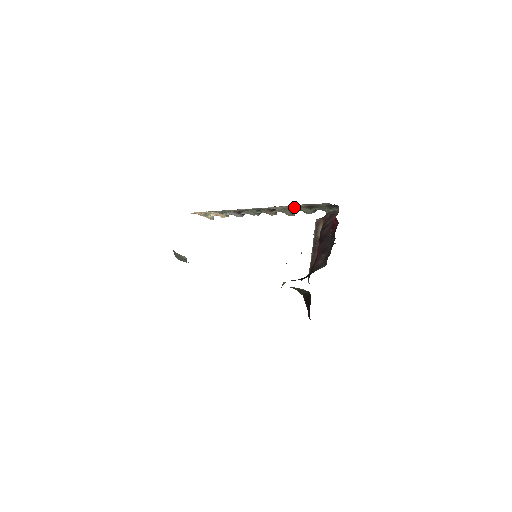
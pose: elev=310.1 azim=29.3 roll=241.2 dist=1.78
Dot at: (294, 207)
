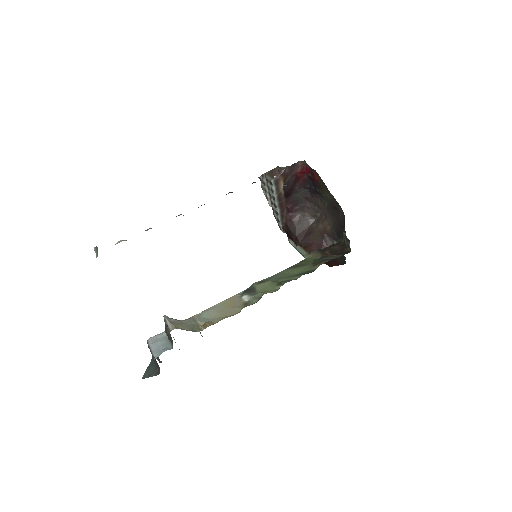
Dot at: (253, 182)
